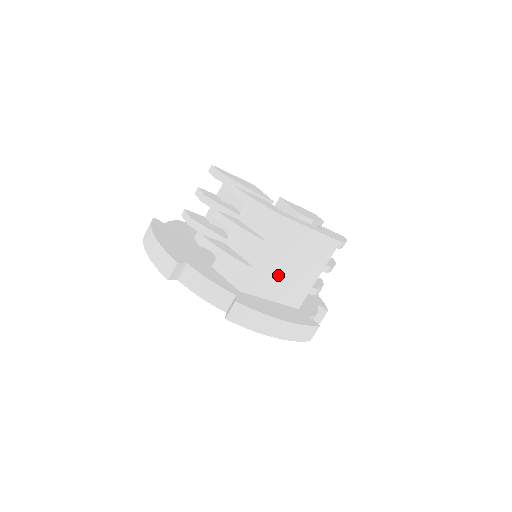
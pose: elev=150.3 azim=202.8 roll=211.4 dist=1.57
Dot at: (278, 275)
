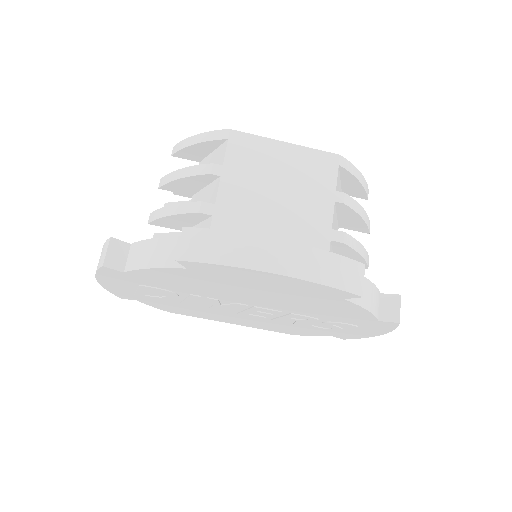
Dot at: (262, 214)
